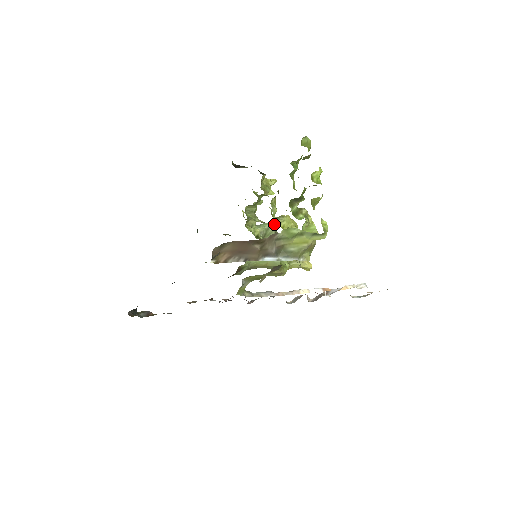
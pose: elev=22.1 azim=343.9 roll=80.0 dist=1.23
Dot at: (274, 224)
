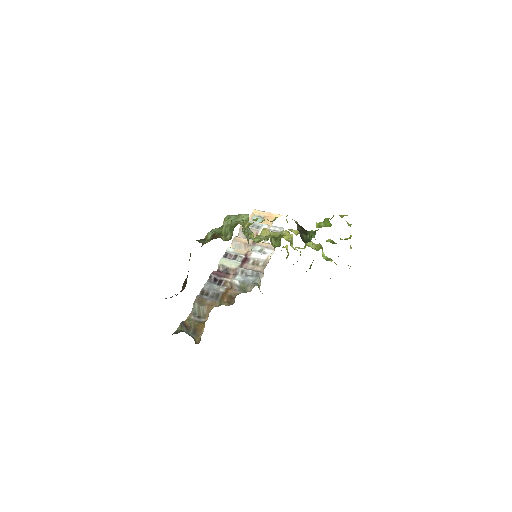
Dot at: (248, 214)
